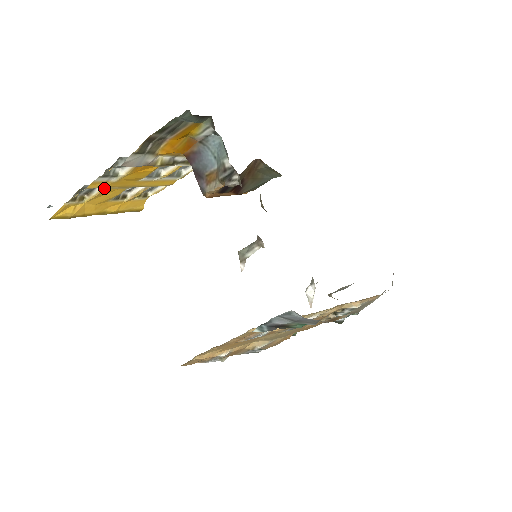
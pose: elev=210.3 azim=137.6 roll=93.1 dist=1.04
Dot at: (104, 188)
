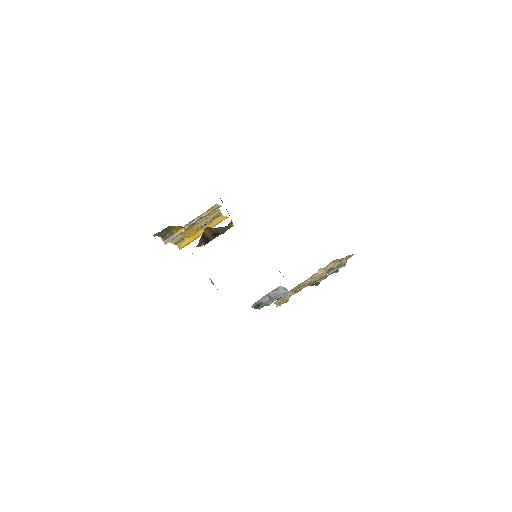
Dot at: occluded
